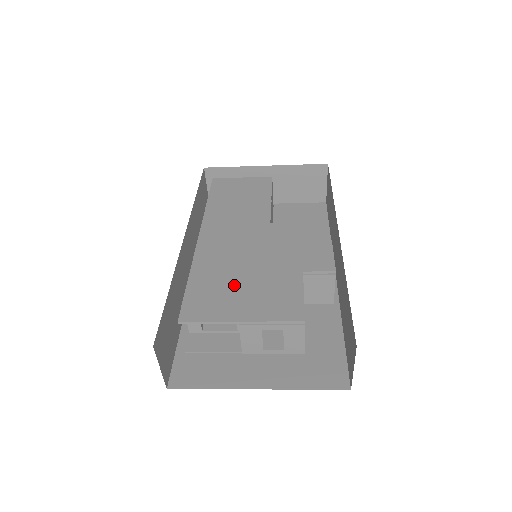
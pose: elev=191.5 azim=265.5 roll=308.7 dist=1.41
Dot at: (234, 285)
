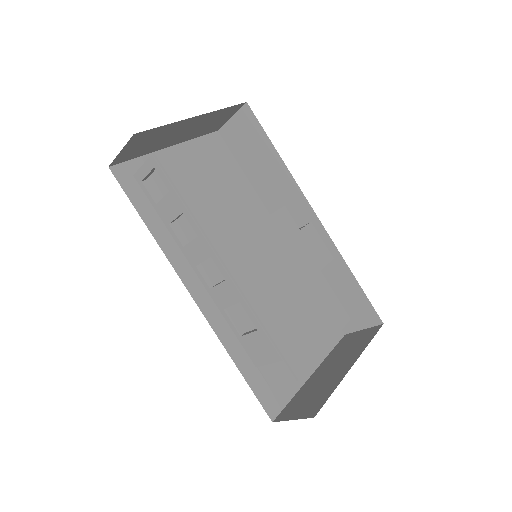
Dot at: (299, 314)
